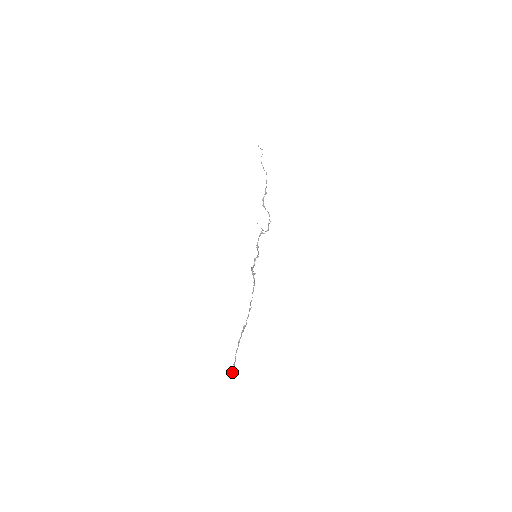
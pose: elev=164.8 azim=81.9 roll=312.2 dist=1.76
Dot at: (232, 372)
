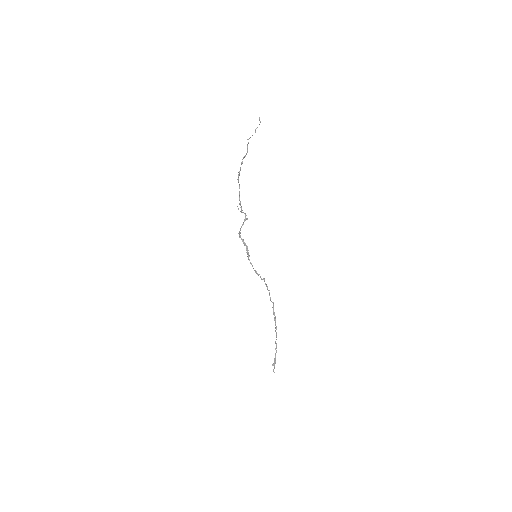
Dot at: (274, 372)
